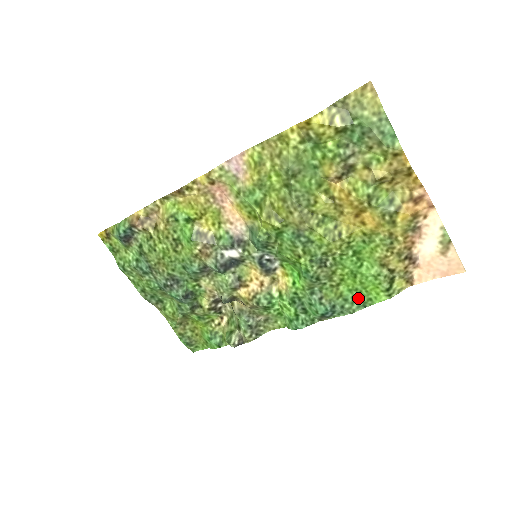
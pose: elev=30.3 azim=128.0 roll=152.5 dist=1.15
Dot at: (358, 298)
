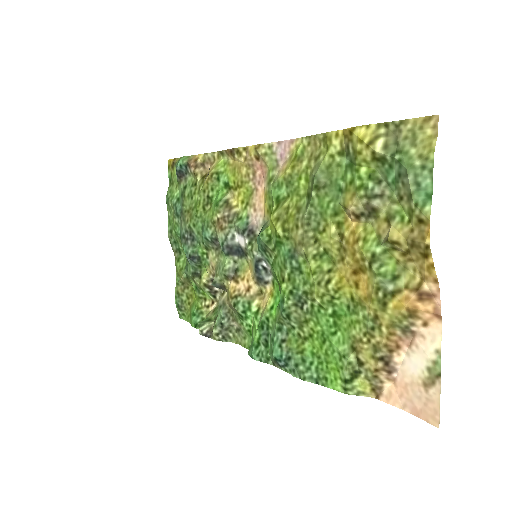
Dot at: (316, 368)
